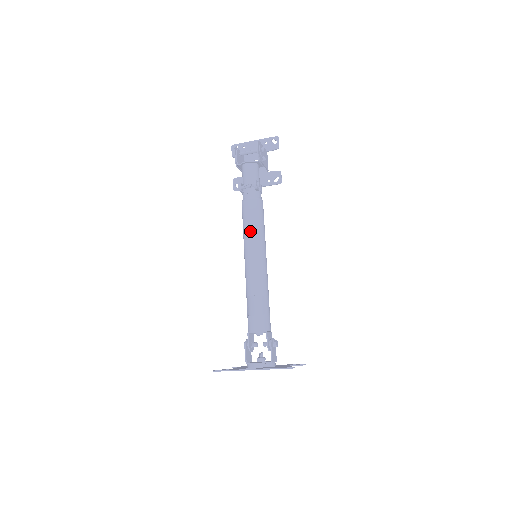
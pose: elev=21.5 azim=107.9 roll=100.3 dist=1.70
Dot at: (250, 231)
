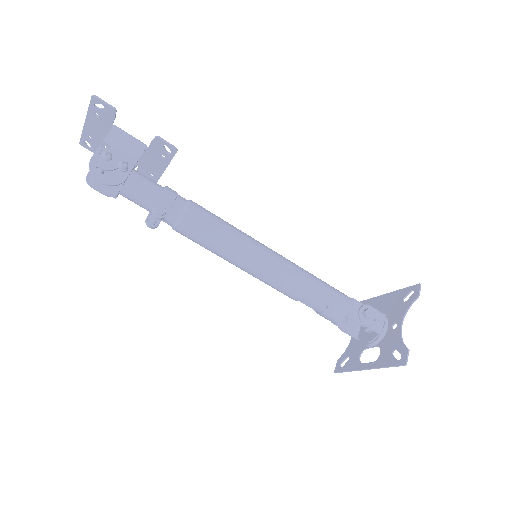
Dot at: (220, 256)
